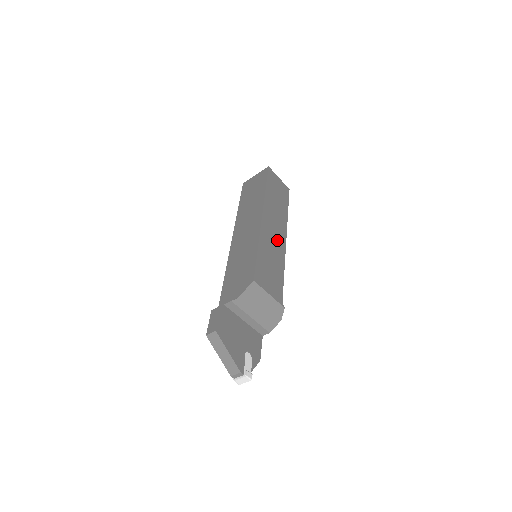
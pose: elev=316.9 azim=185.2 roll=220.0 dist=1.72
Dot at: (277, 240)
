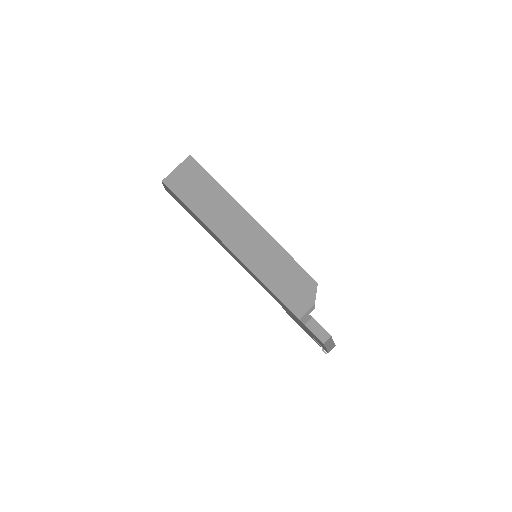
Dot at: occluded
